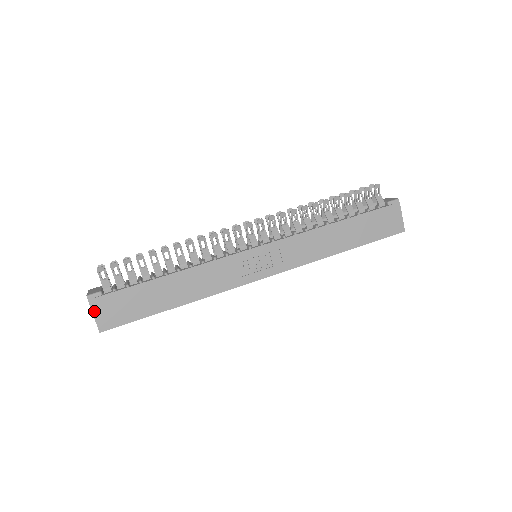
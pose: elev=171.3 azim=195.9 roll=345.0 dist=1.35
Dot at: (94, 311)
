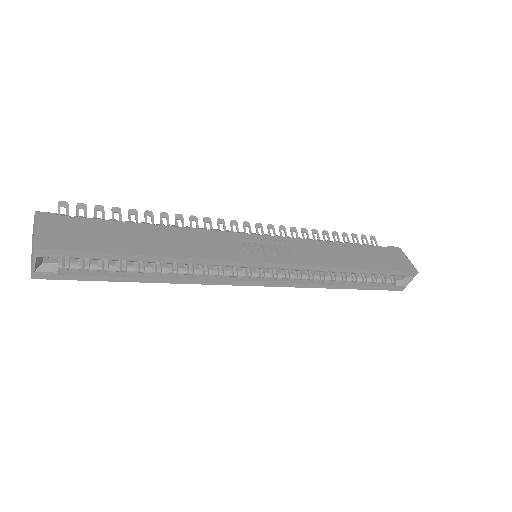
Dot at: (38, 225)
